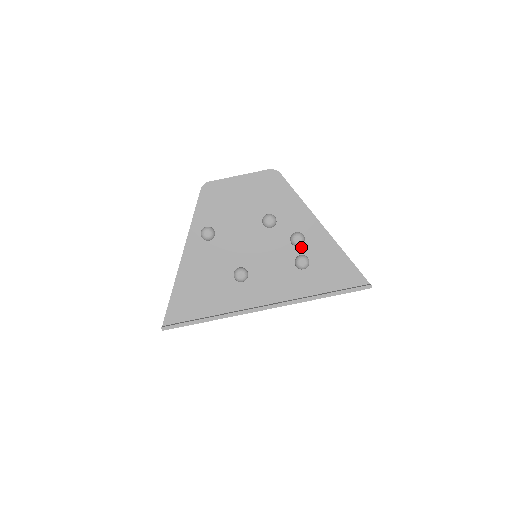
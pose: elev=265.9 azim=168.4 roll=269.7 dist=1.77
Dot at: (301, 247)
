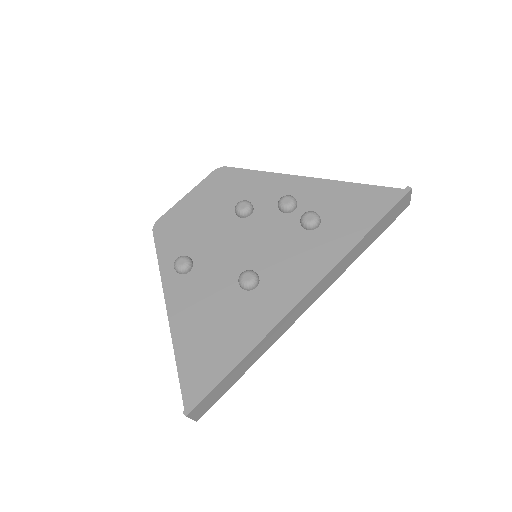
Dot at: (298, 209)
